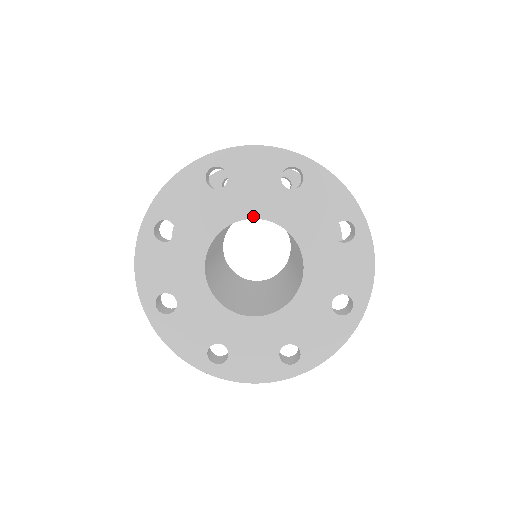
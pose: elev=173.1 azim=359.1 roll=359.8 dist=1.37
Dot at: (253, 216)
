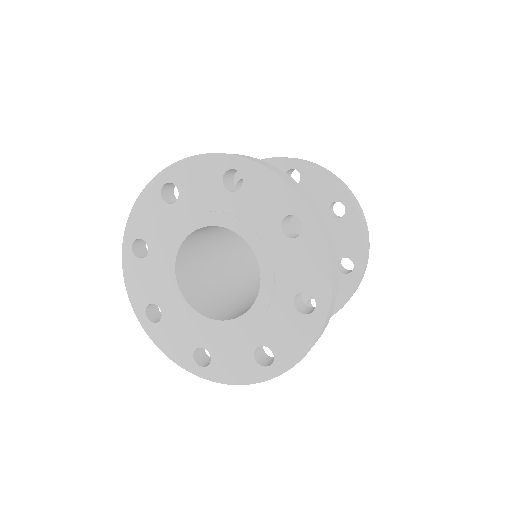
Dot at: (179, 244)
